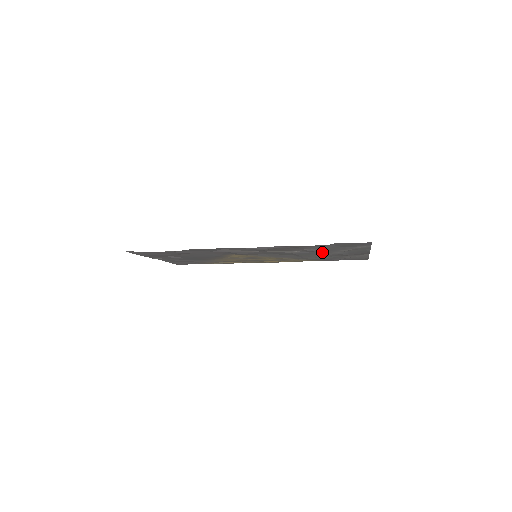
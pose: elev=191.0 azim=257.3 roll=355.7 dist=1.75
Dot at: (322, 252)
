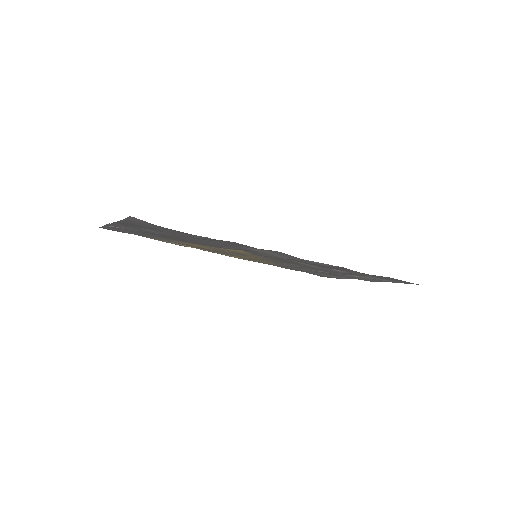
Dot at: (334, 272)
